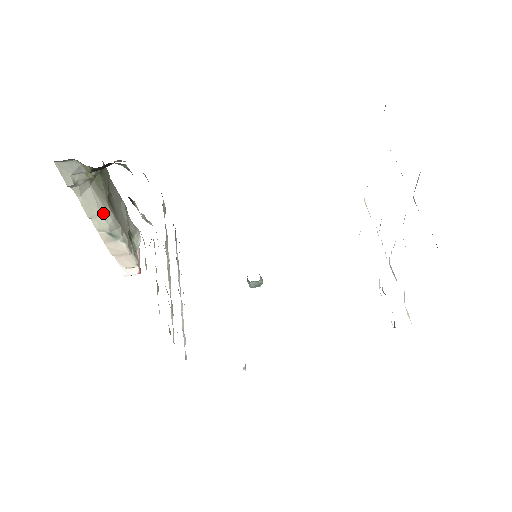
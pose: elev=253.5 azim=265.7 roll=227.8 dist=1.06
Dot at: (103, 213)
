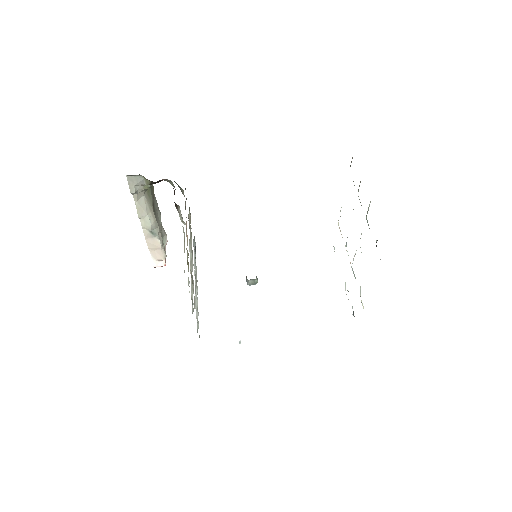
Dot at: (149, 215)
